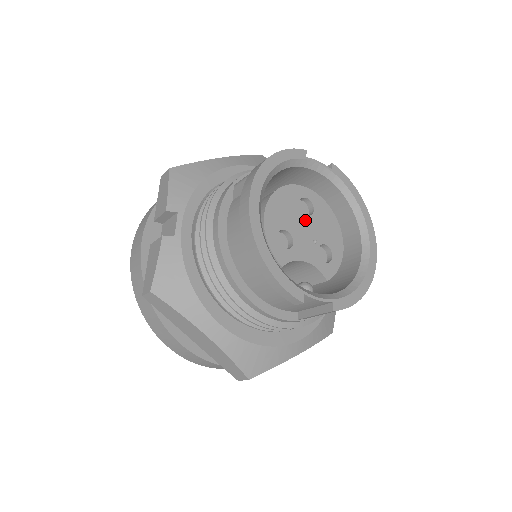
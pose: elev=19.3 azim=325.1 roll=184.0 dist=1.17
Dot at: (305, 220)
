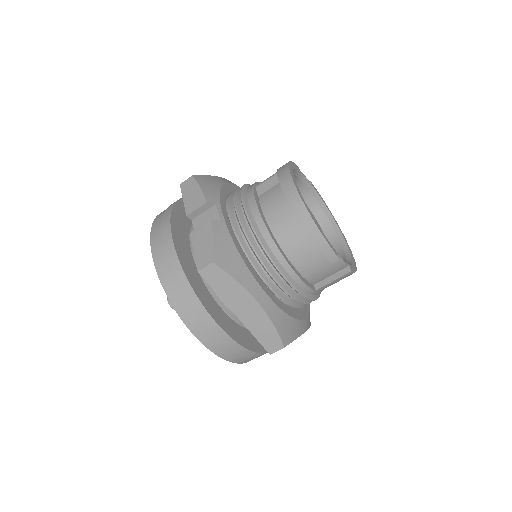
Dot at: occluded
